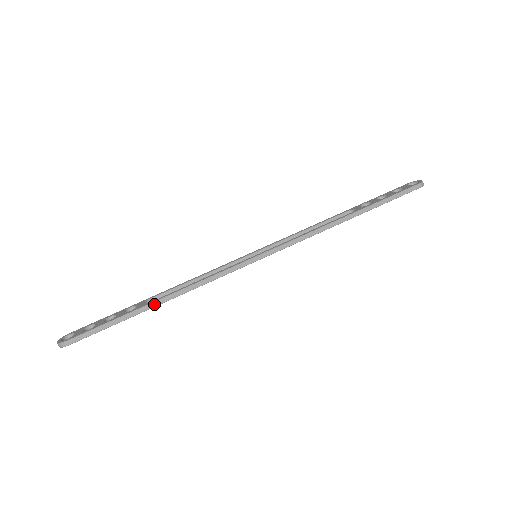
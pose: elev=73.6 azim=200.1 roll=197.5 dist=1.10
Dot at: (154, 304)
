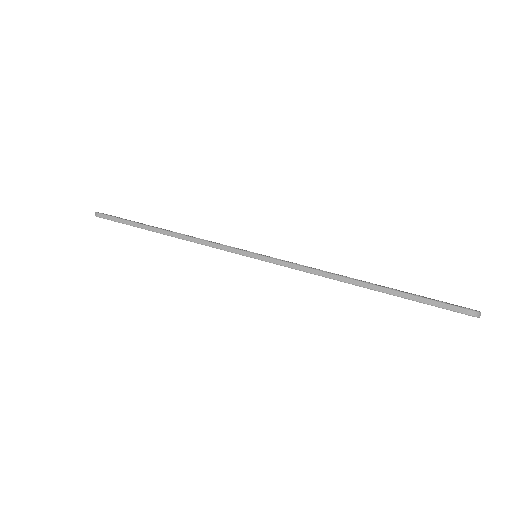
Dot at: (159, 230)
